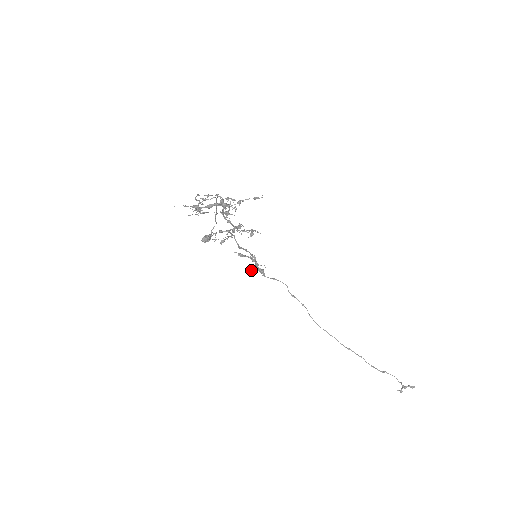
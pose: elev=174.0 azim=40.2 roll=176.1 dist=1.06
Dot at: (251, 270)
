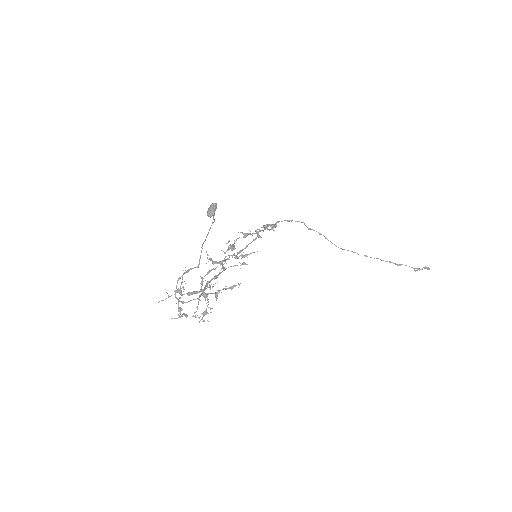
Dot at: occluded
